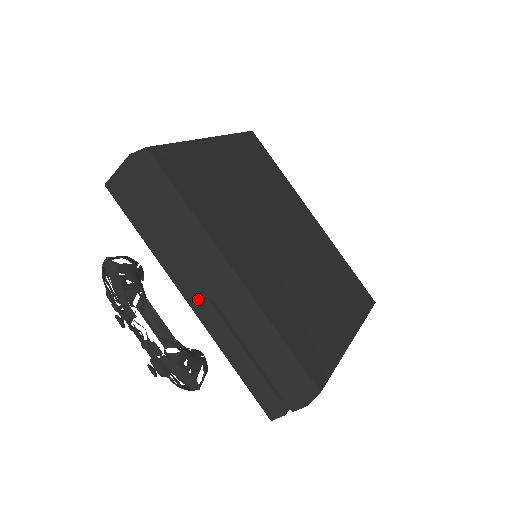
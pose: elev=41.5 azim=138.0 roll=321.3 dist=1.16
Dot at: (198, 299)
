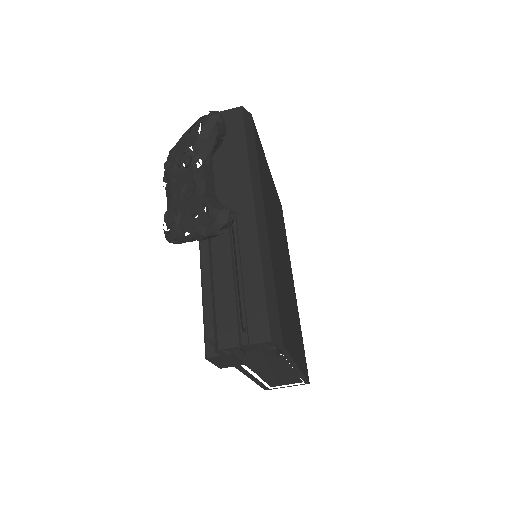
Dot at: occluded
